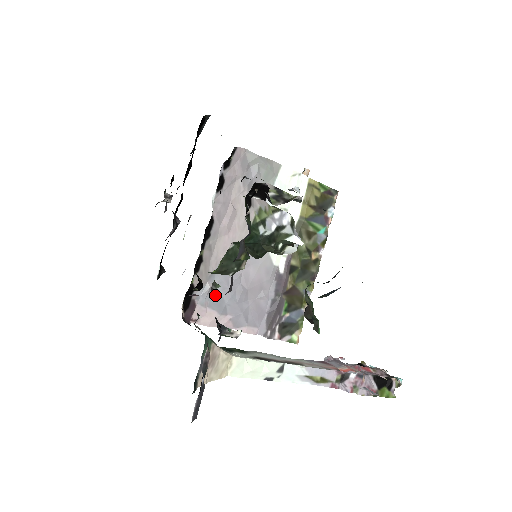
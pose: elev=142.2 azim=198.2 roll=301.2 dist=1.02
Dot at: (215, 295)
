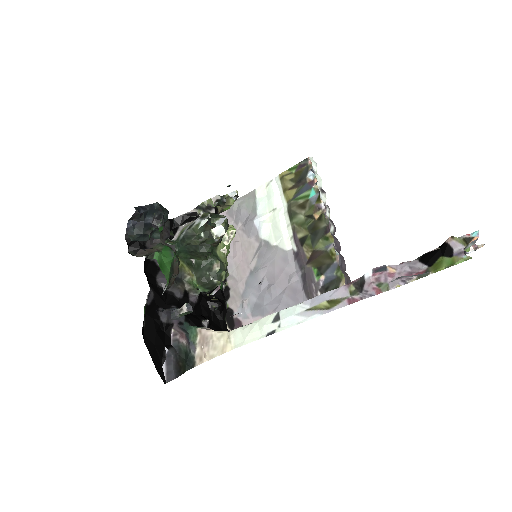
Dot at: (253, 305)
